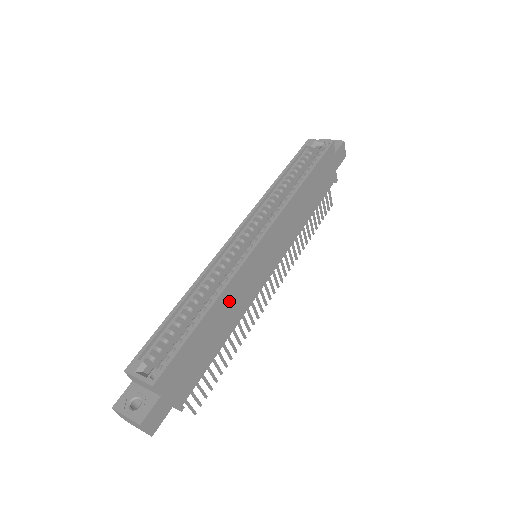
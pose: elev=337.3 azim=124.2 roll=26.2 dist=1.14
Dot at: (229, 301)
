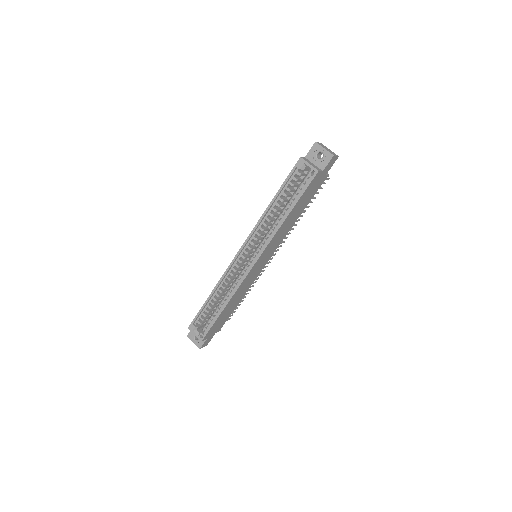
Dot at: (237, 295)
